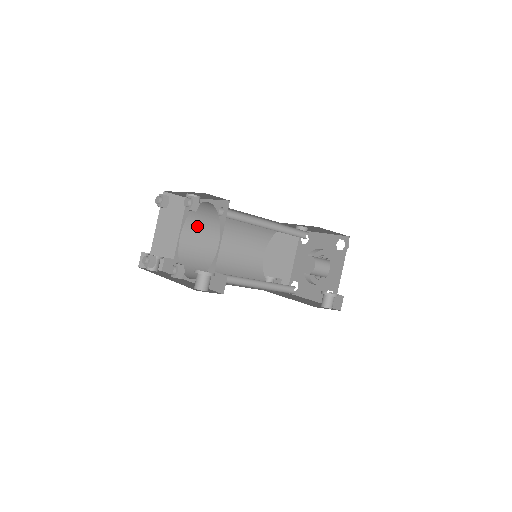
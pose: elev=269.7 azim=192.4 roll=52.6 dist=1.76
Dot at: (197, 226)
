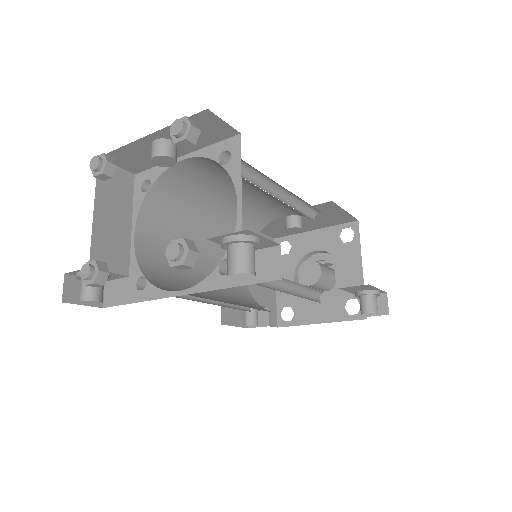
Dot at: (157, 219)
